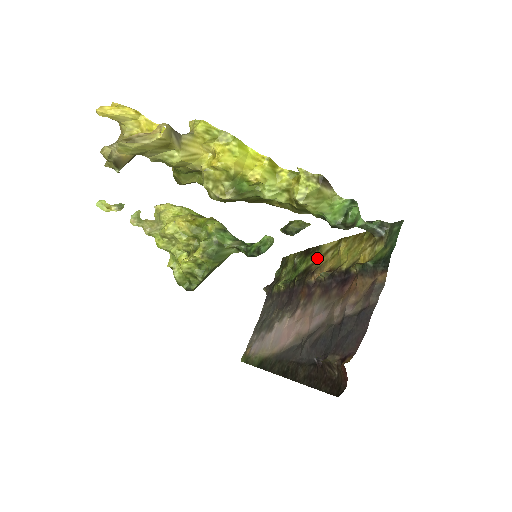
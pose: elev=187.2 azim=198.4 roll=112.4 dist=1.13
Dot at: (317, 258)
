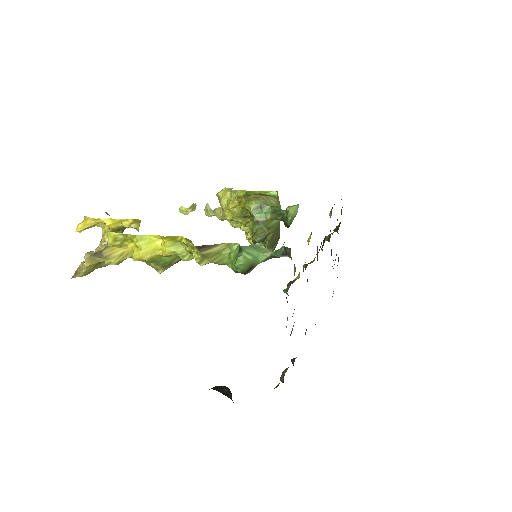
Dot at: occluded
